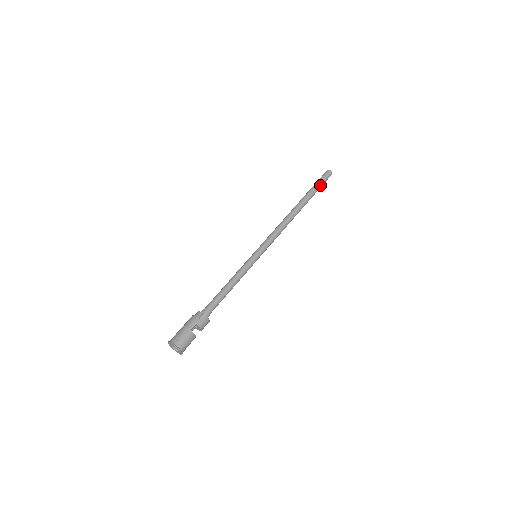
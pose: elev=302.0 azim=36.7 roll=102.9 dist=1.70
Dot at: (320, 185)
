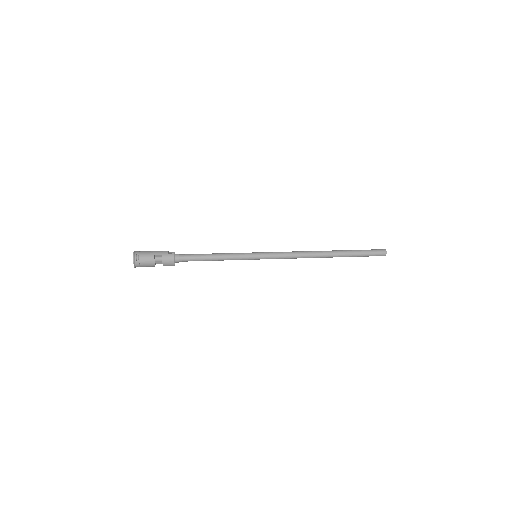
Dot at: (365, 253)
